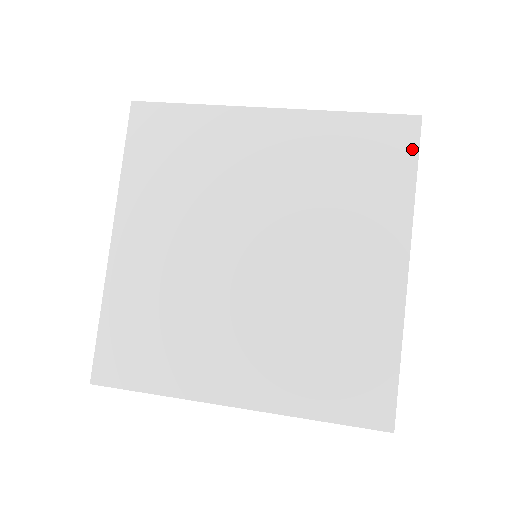
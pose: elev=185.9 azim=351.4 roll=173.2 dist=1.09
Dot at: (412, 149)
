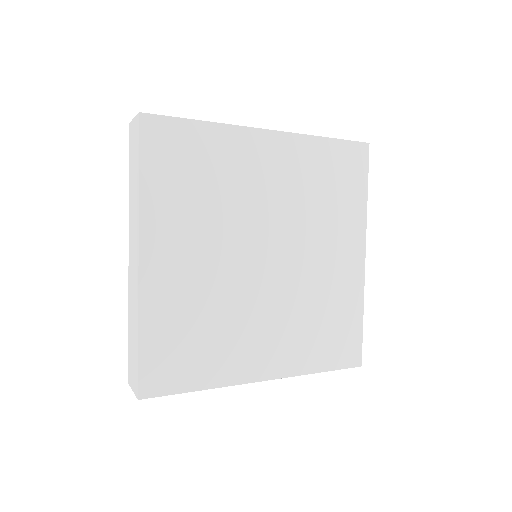
Dot at: (365, 169)
